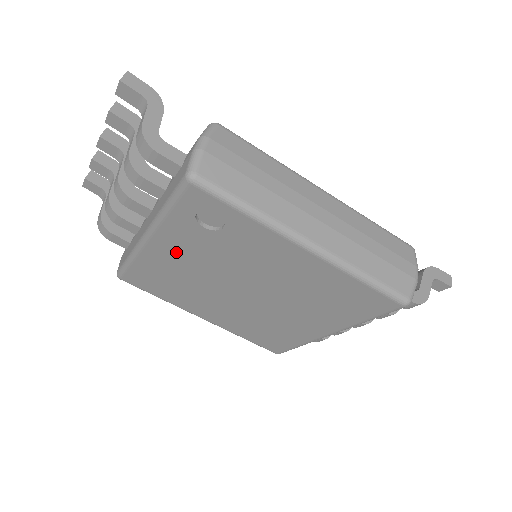
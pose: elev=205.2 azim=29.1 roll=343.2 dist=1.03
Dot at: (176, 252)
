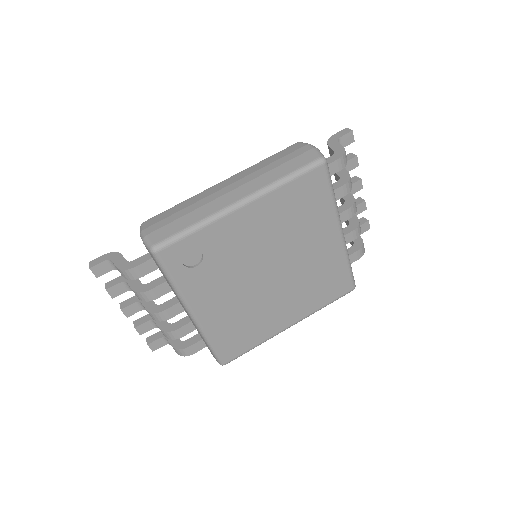
Dot at: (213, 301)
